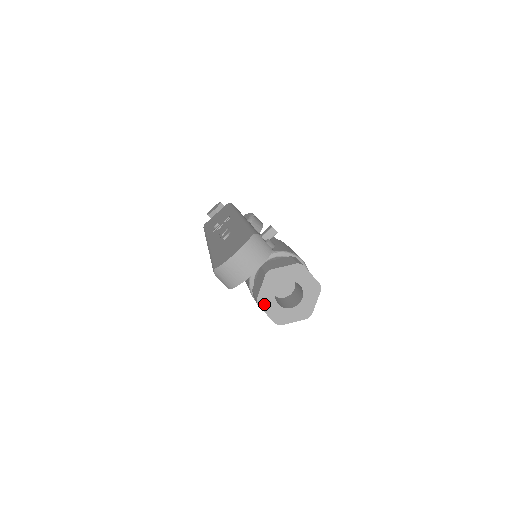
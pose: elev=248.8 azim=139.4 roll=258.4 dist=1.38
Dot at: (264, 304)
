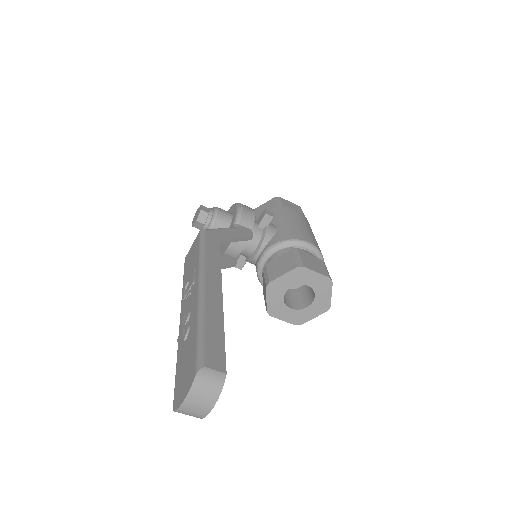
Dot at: (276, 313)
